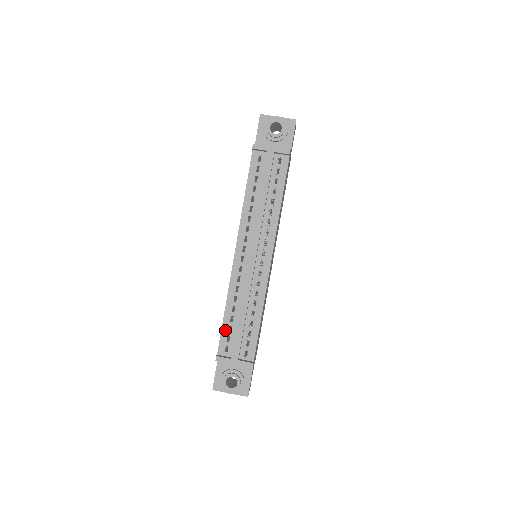
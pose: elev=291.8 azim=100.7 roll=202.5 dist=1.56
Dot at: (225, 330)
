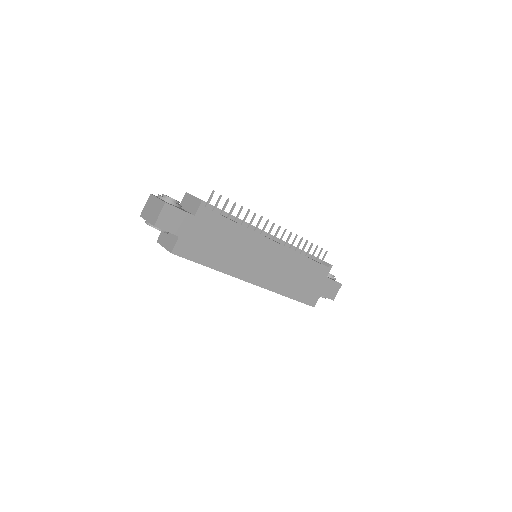
Dot at: occluded
